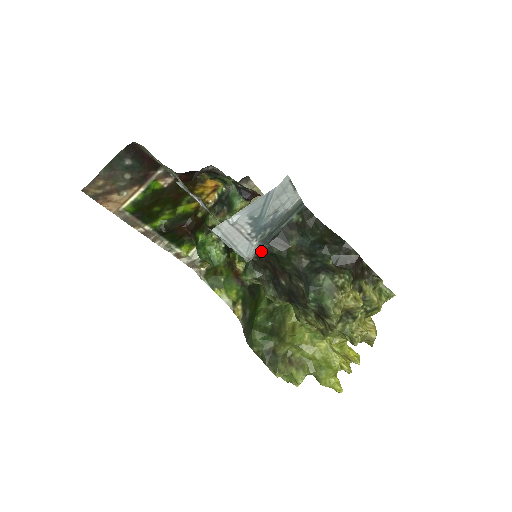
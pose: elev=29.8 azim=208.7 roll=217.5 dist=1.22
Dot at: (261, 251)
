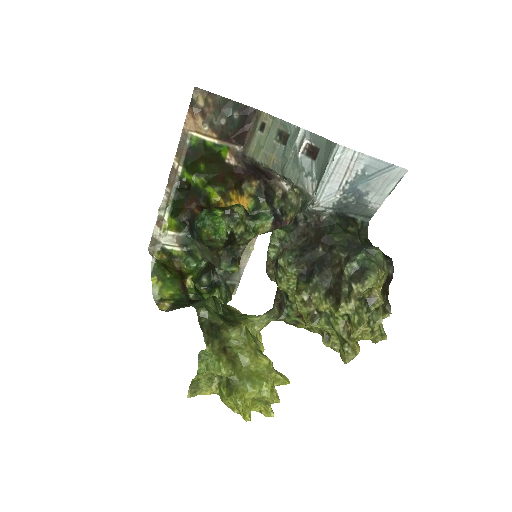
Dot at: (325, 213)
